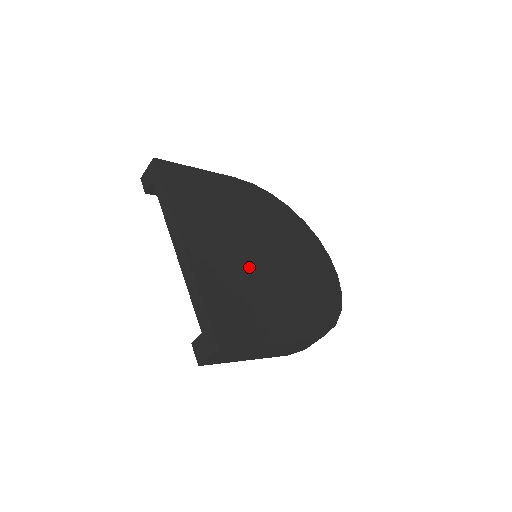
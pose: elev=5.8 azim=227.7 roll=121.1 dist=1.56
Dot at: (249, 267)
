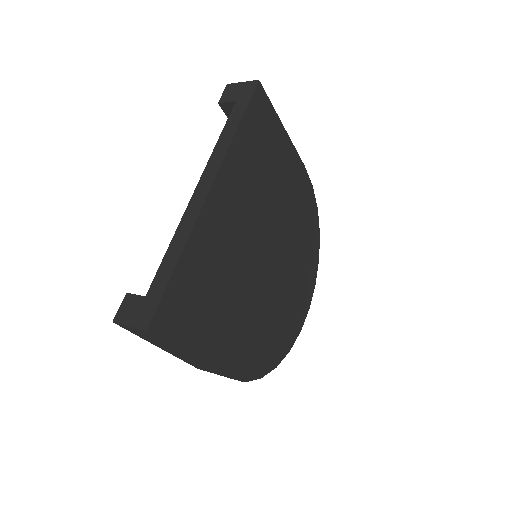
Dot at: (243, 266)
